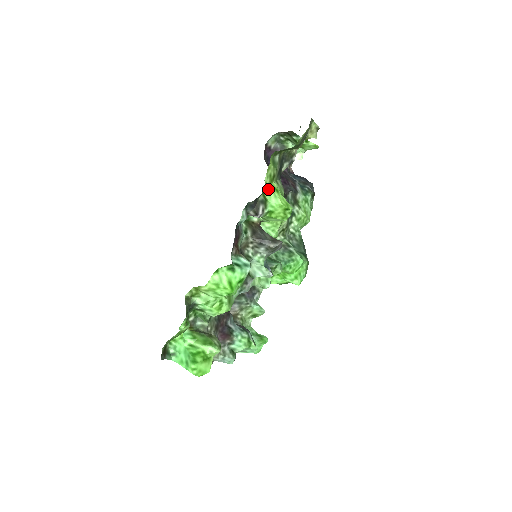
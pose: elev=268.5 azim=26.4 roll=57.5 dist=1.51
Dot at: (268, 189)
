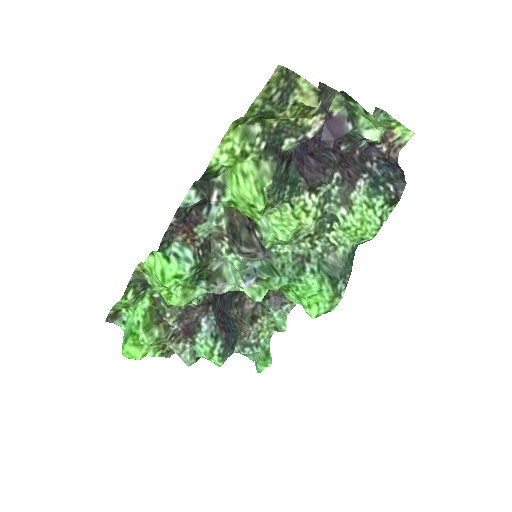
Dot at: (231, 170)
